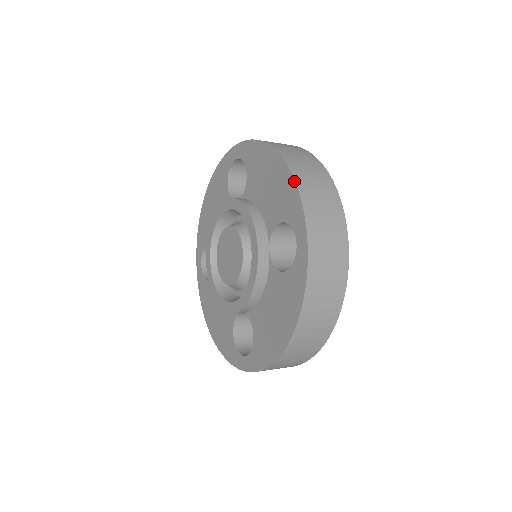
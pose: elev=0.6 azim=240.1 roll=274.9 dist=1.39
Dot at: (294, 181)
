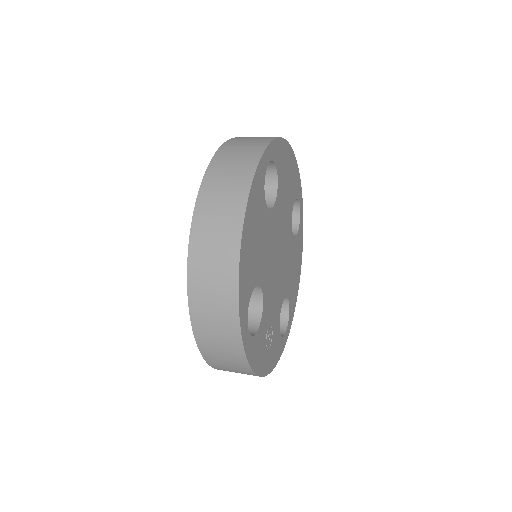
Dot at: (187, 273)
